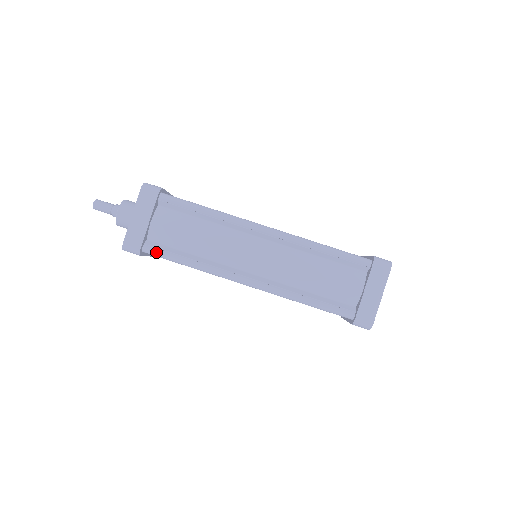
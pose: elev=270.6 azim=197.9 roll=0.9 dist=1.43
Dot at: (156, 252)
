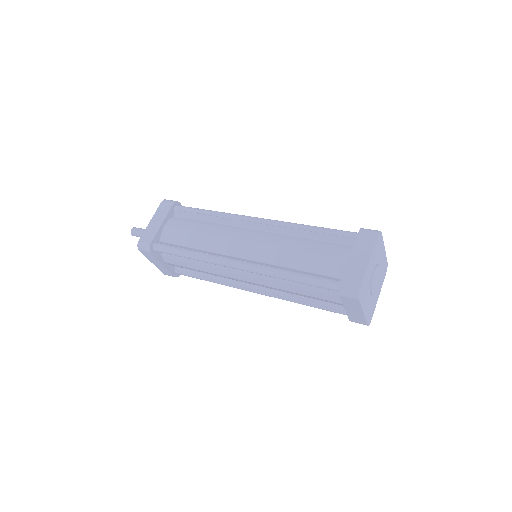
Dot at: (163, 247)
